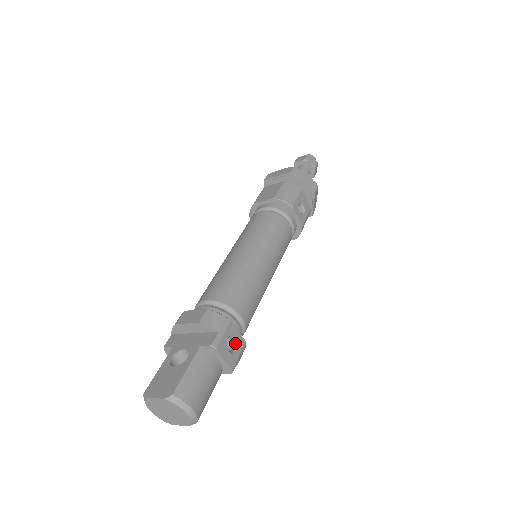
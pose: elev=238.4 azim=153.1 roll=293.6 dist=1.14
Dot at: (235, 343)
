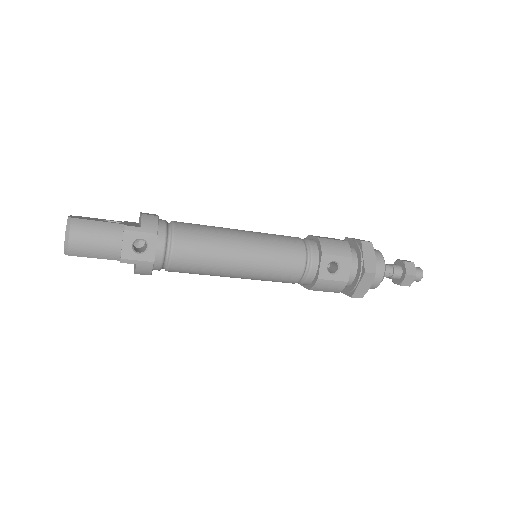
Dot at: (145, 250)
